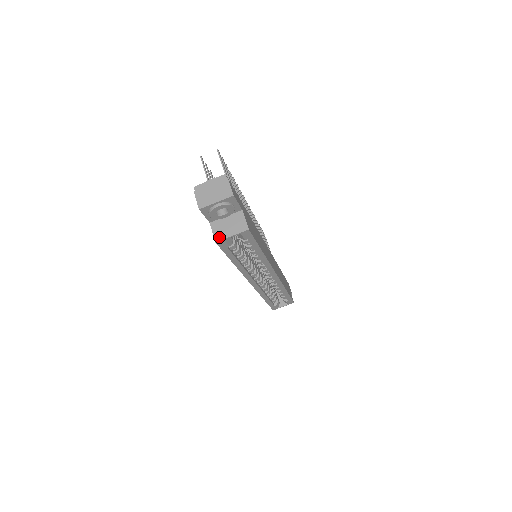
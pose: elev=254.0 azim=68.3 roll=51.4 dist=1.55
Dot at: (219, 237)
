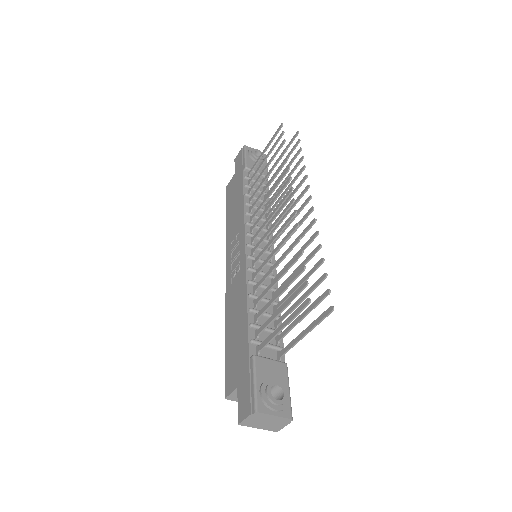
Dot at: (232, 399)
